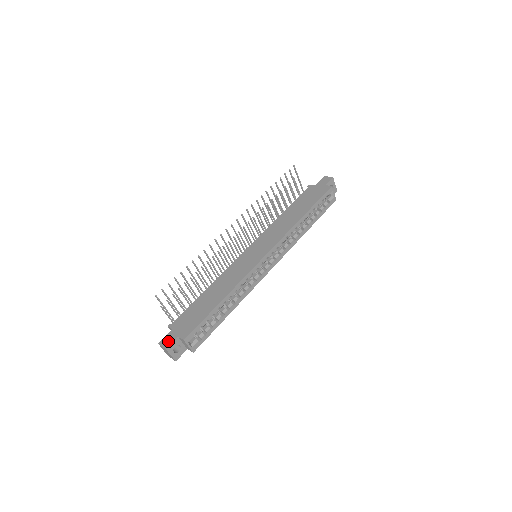
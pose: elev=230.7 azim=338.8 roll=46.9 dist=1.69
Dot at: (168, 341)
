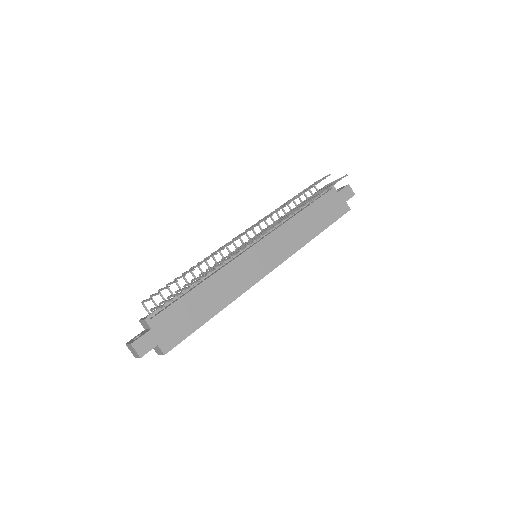
Dot at: (145, 347)
